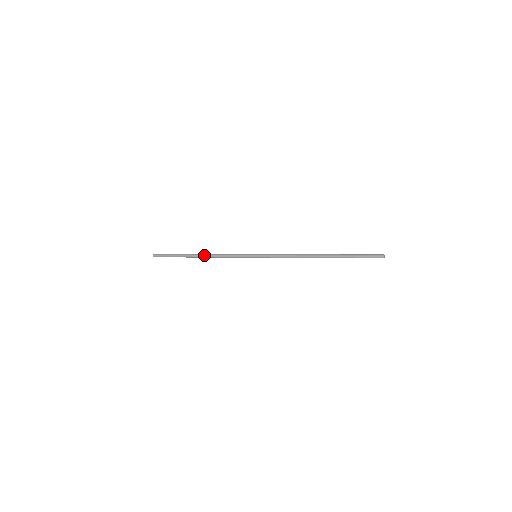
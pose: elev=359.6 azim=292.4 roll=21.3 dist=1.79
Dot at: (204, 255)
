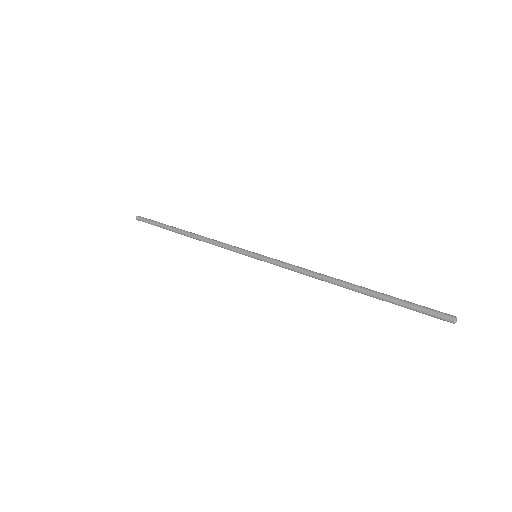
Dot at: (191, 237)
